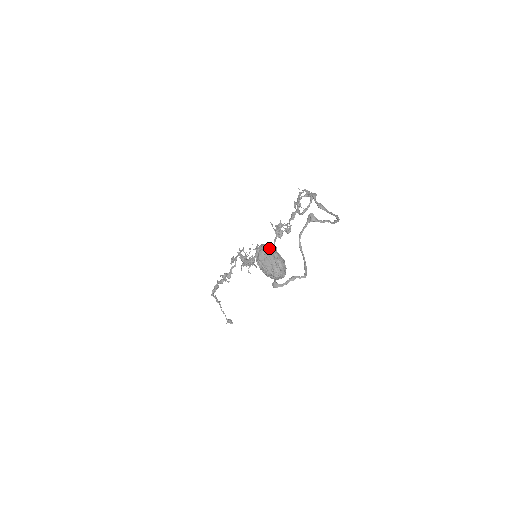
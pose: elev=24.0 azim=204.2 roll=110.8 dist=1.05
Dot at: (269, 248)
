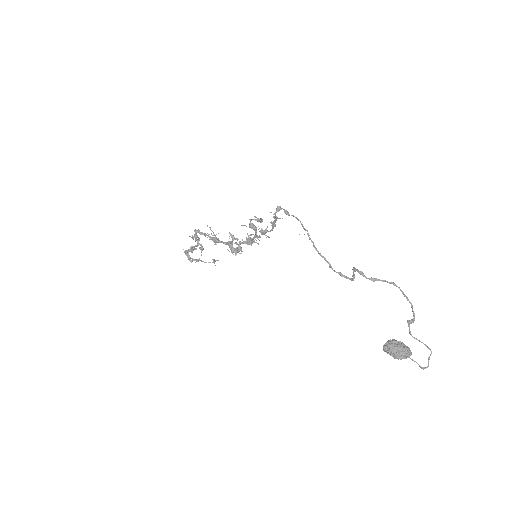
Dot at: (397, 349)
